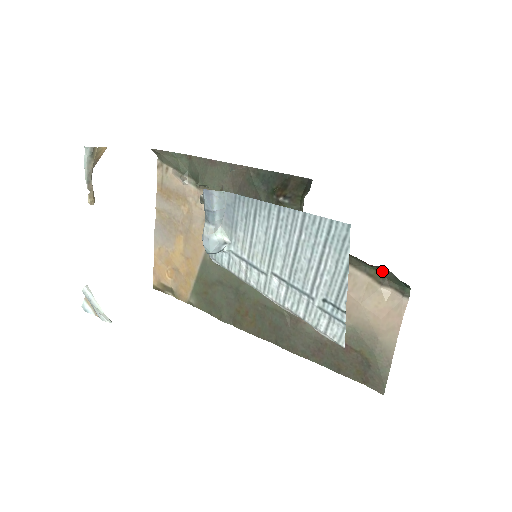
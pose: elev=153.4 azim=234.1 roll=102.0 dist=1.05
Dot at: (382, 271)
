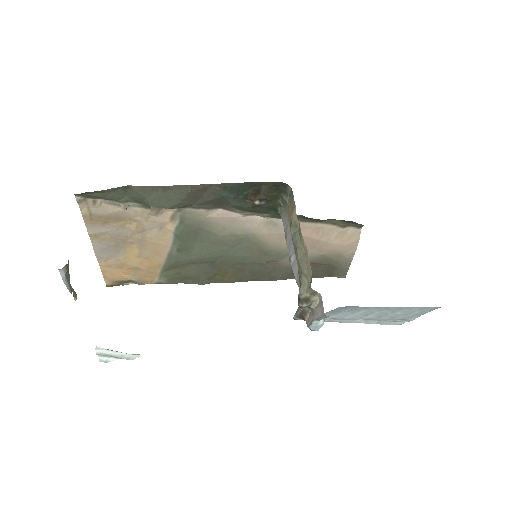
Dot at: (344, 221)
